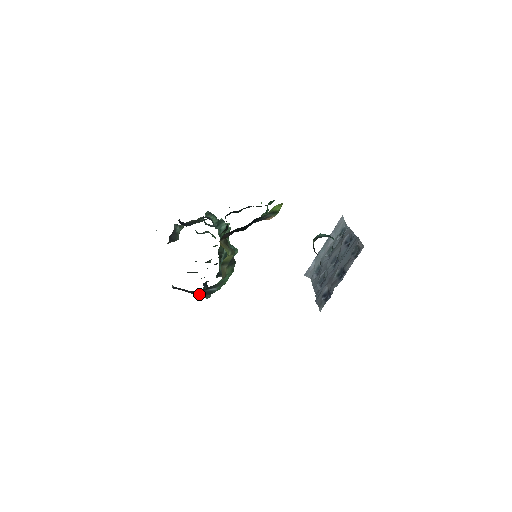
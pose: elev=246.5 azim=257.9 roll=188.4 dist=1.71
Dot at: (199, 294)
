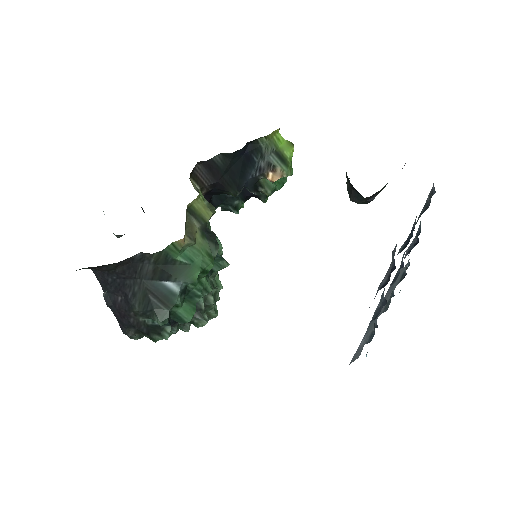
Dot at: (146, 301)
